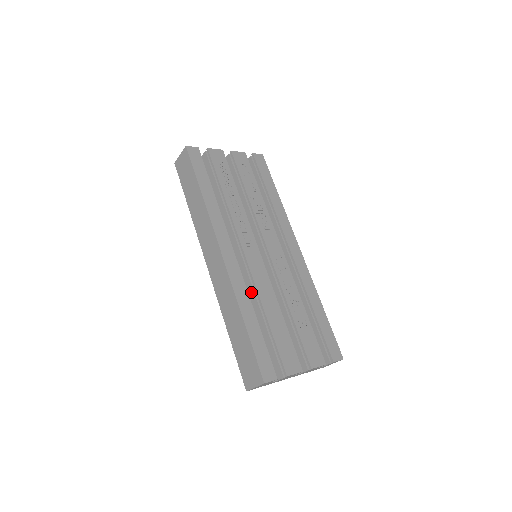
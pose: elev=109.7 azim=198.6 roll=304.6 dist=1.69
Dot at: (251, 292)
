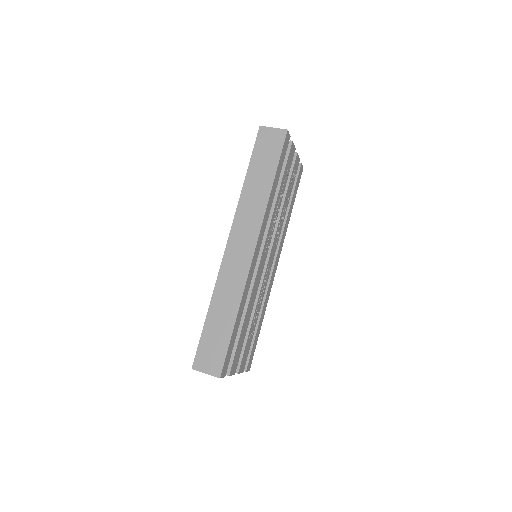
Dot at: occluded
